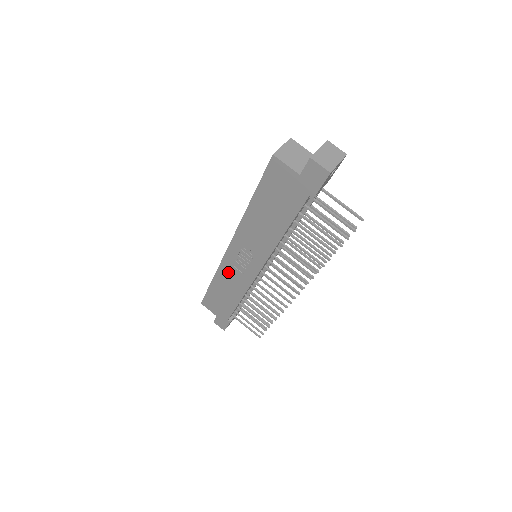
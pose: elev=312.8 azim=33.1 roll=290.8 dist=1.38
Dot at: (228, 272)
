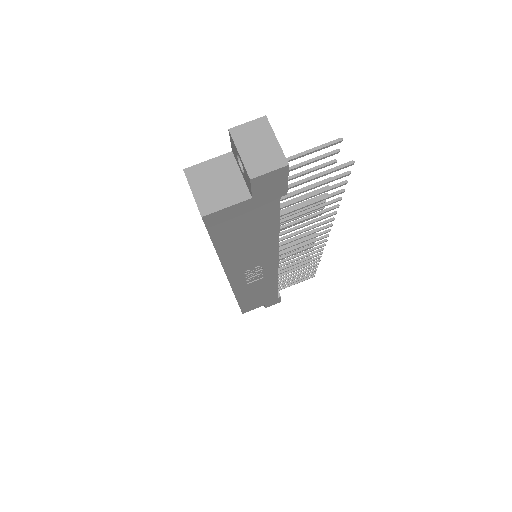
Dot at: (247, 289)
